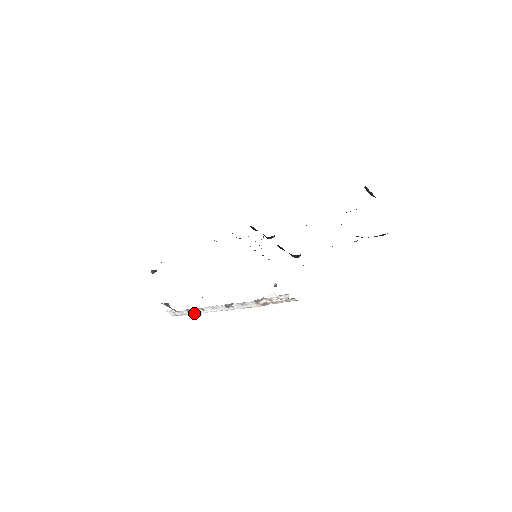
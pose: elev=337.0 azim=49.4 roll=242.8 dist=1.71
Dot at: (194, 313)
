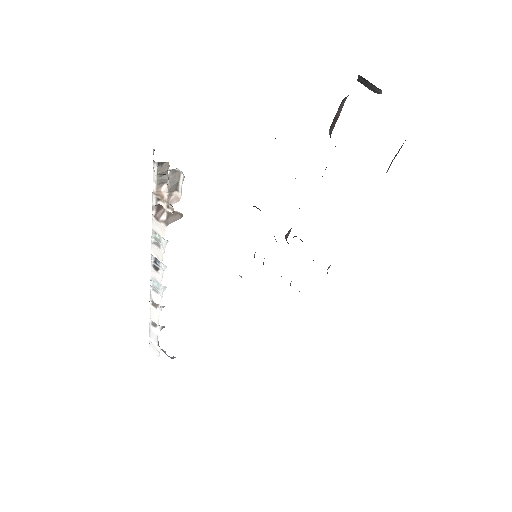
Dot at: (161, 329)
